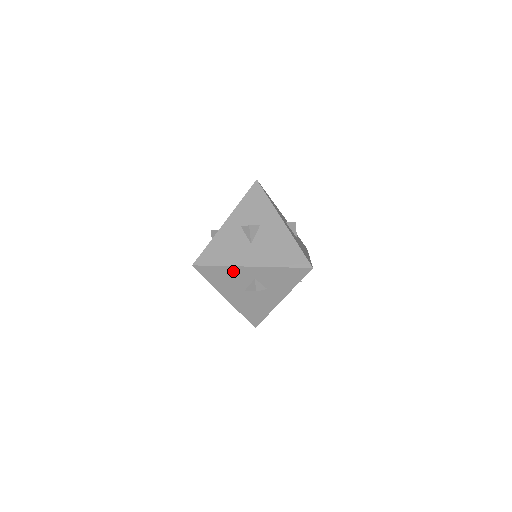
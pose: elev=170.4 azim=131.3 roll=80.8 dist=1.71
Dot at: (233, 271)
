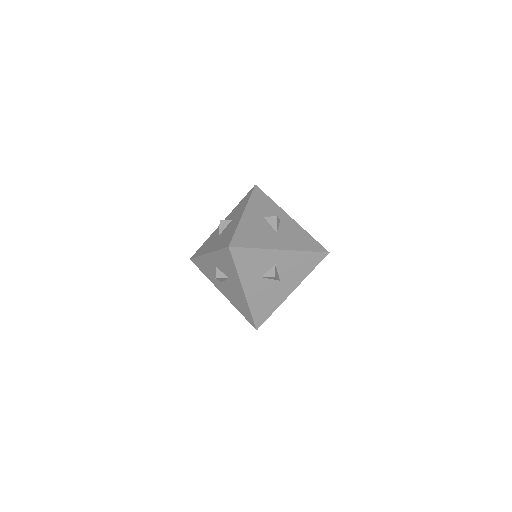
Dot at: (205, 261)
